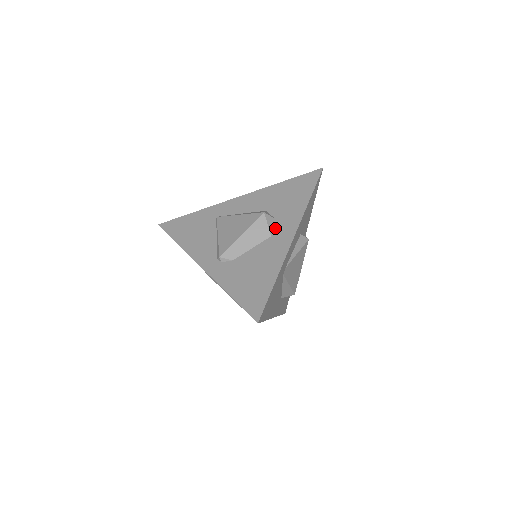
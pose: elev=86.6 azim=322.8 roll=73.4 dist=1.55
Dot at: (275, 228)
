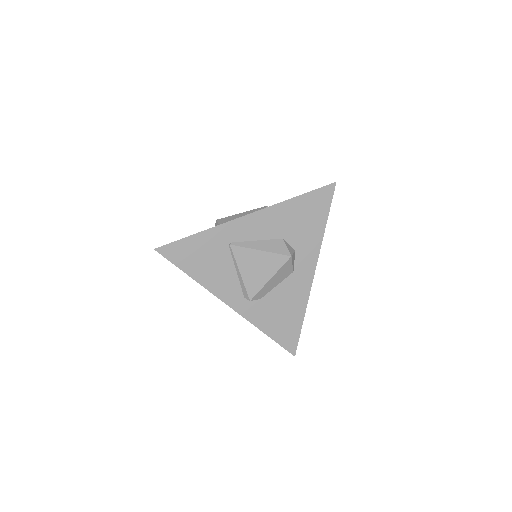
Dot at: (296, 262)
